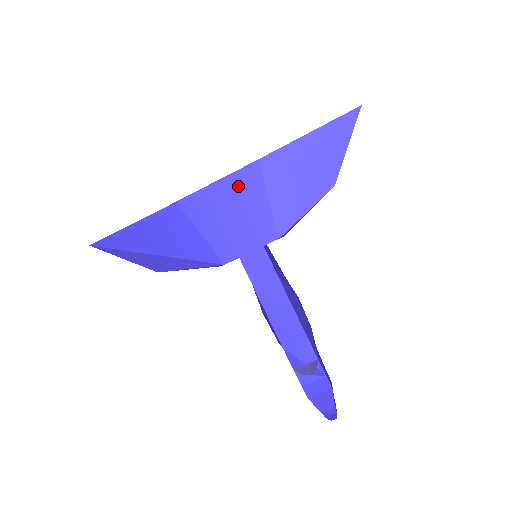
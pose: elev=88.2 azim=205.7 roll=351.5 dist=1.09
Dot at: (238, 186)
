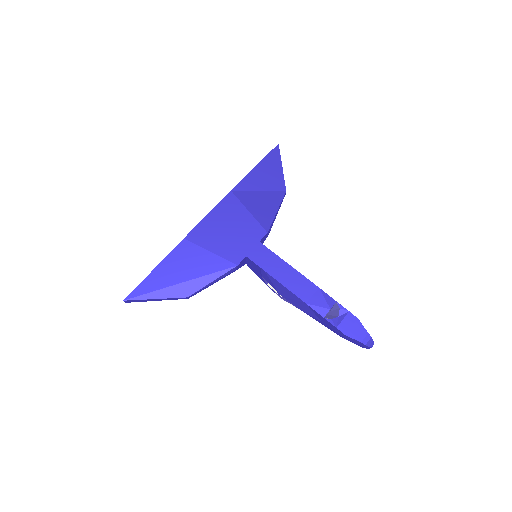
Dot at: (224, 212)
